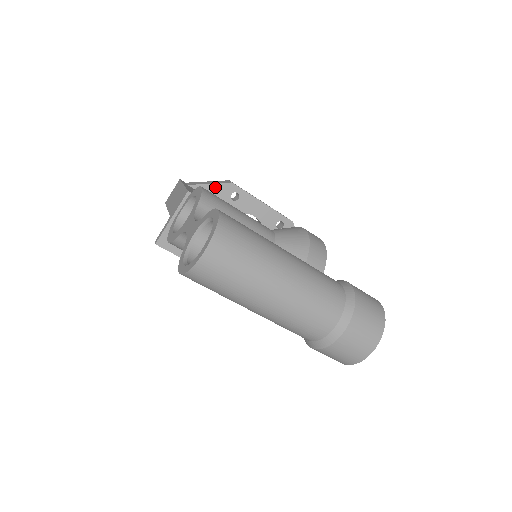
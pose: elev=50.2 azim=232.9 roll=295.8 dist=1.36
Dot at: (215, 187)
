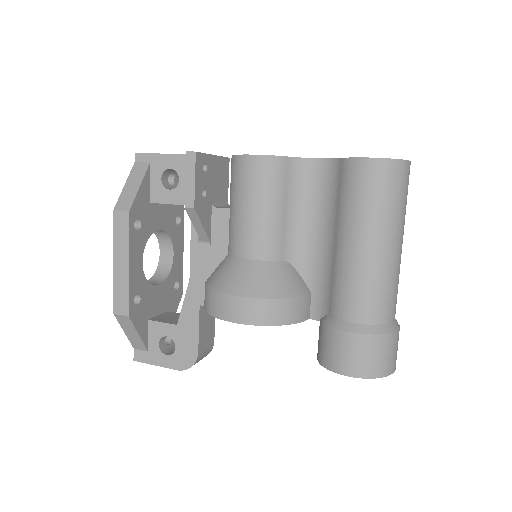
Dot at: occluded
